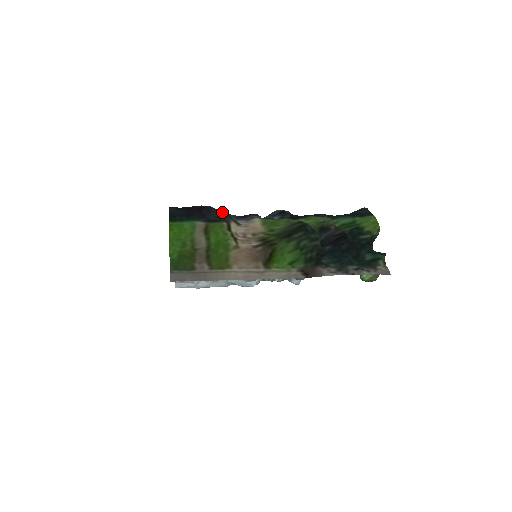
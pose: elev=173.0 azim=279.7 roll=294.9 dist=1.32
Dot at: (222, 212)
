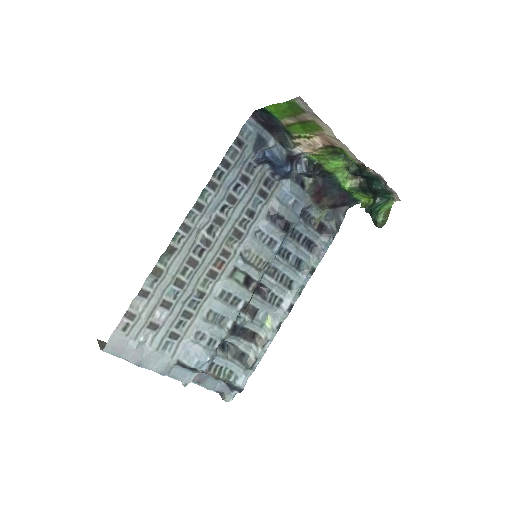
Dot at: (281, 143)
